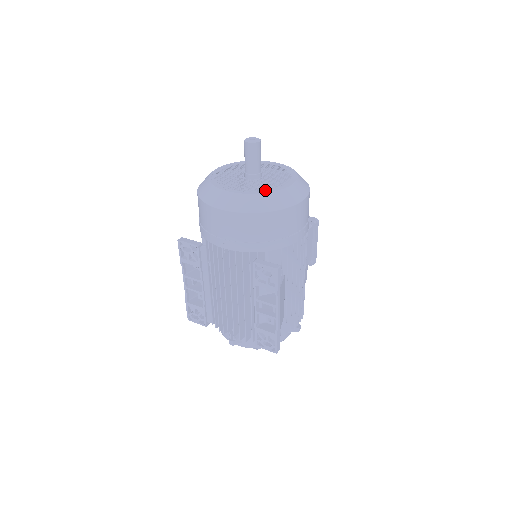
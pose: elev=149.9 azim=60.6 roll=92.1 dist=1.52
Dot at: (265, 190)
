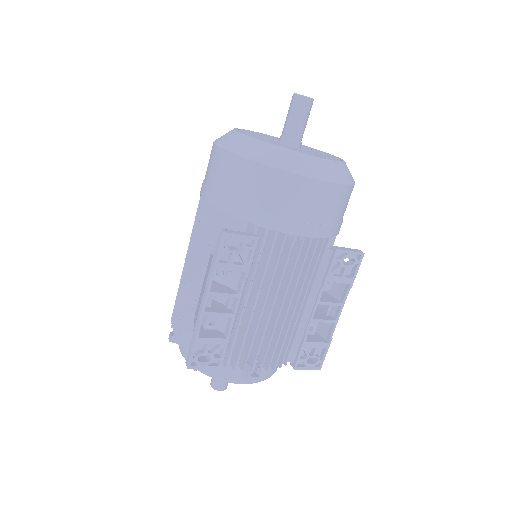
Dot at: (335, 159)
